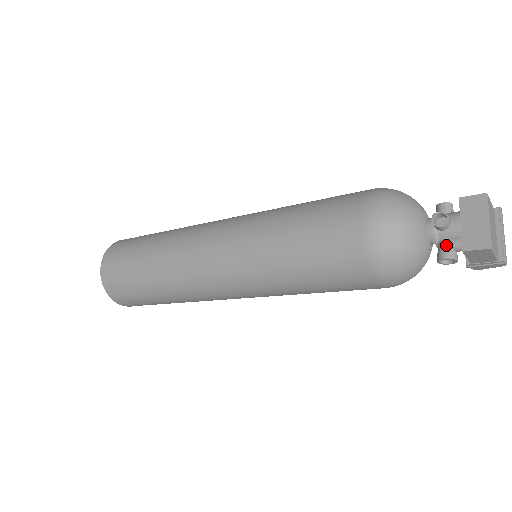
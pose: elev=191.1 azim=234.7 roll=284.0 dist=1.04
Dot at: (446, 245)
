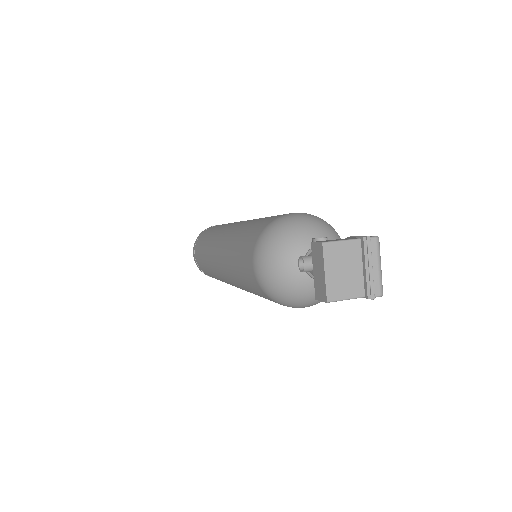
Dot at: occluded
